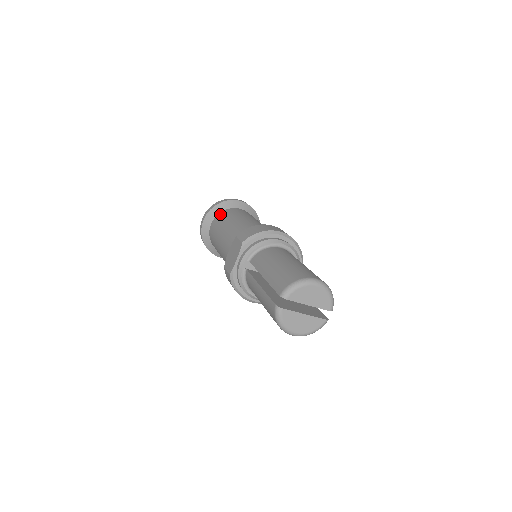
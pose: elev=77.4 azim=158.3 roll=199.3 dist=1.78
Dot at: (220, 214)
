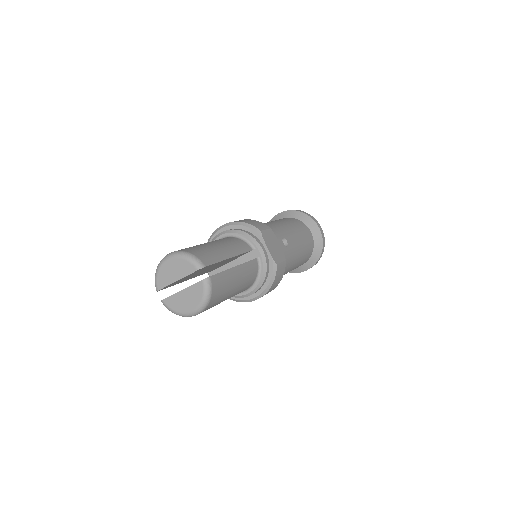
Dot at: occluded
